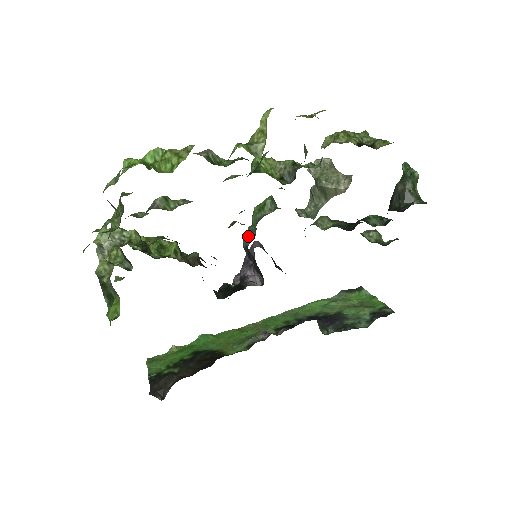
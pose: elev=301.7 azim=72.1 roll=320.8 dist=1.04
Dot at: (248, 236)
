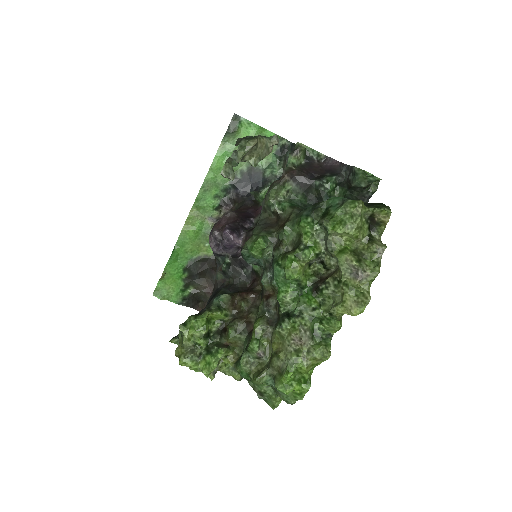
Dot at: (249, 259)
